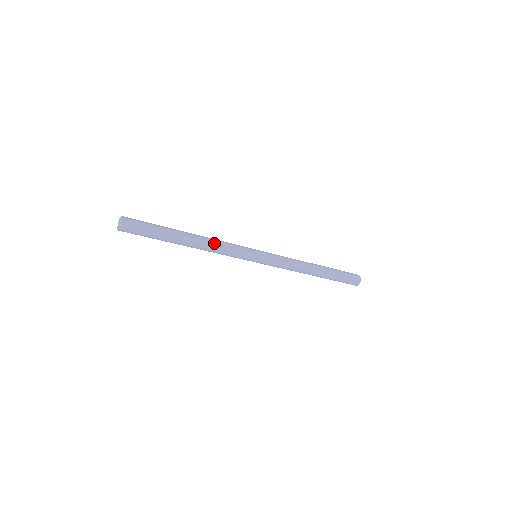
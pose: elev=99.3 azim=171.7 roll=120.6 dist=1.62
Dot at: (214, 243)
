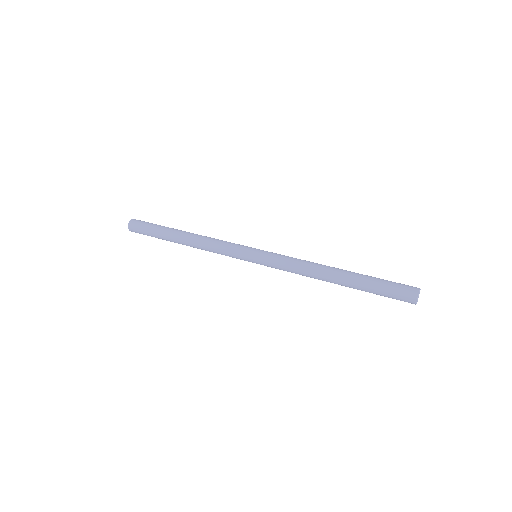
Dot at: (206, 238)
